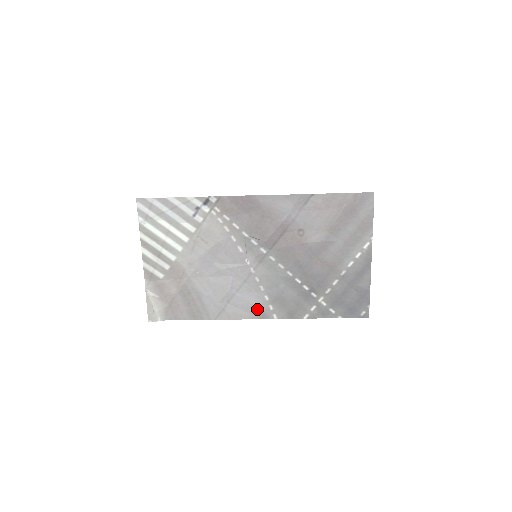
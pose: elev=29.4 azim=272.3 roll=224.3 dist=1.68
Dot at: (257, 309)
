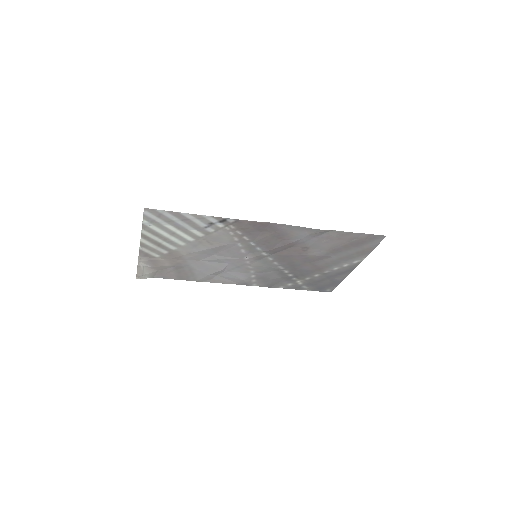
Dot at: (242, 281)
